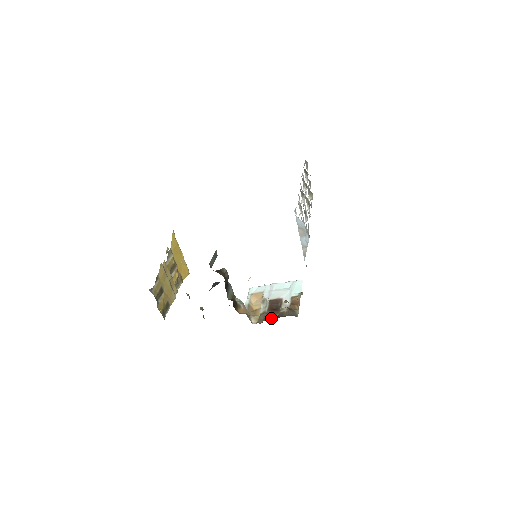
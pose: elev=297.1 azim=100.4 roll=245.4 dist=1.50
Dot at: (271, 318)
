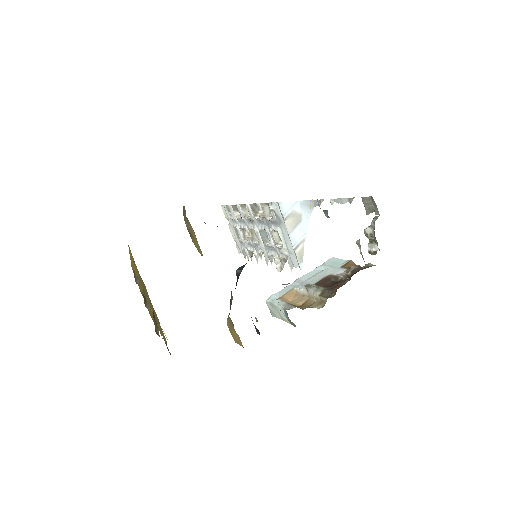
Dot at: occluded
